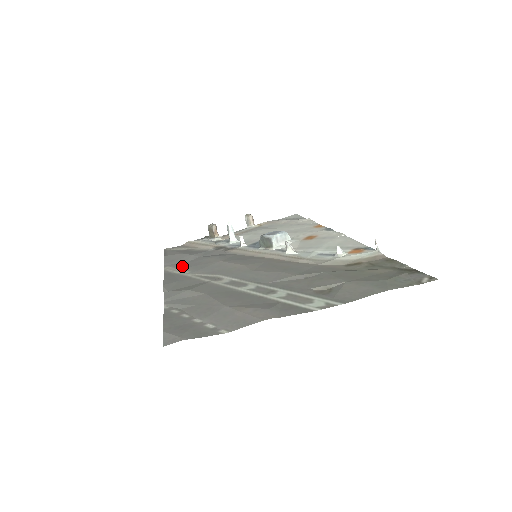
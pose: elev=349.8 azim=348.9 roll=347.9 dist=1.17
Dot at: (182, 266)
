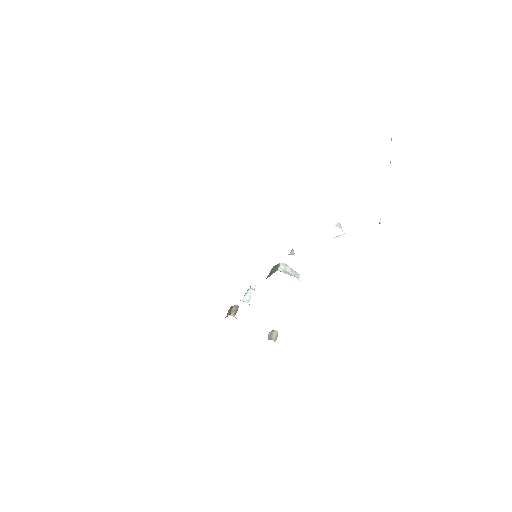
Dot at: occluded
